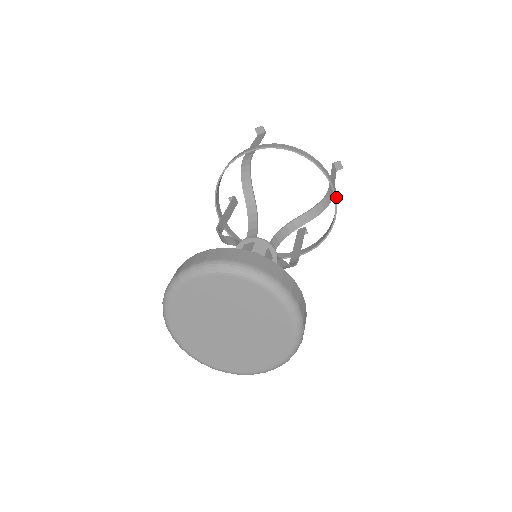
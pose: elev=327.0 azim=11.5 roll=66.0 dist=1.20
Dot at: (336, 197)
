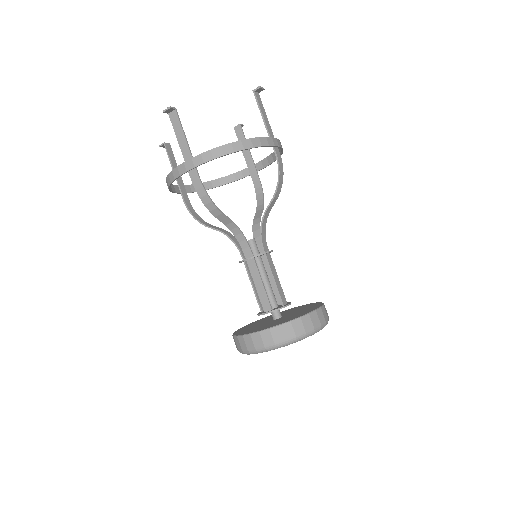
Dot at: (280, 145)
